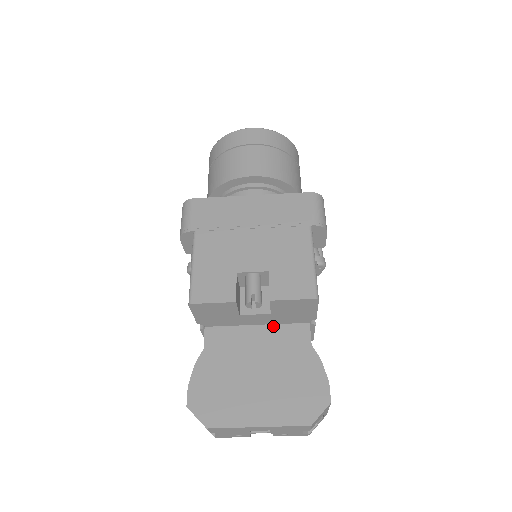
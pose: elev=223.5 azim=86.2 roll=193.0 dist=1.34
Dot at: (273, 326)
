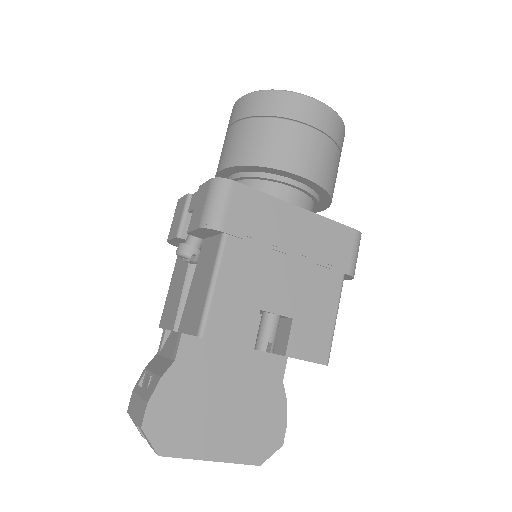
Dot at: (253, 351)
